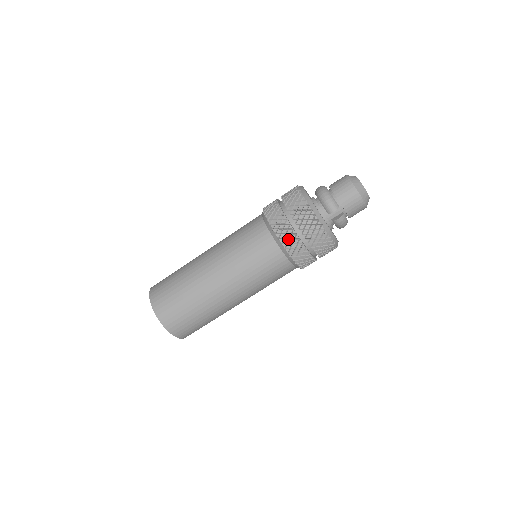
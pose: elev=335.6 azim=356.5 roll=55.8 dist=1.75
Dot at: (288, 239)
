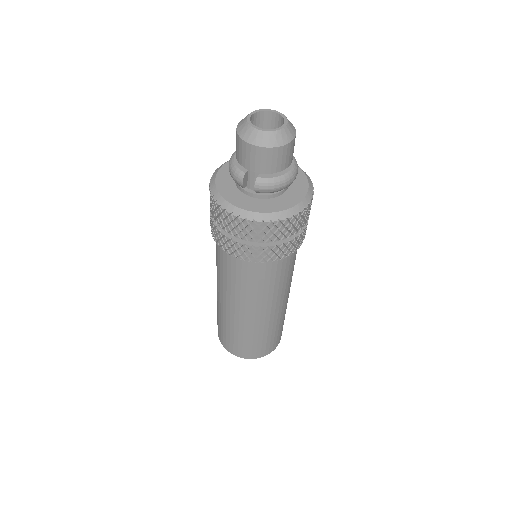
Dot at: (225, 244)
